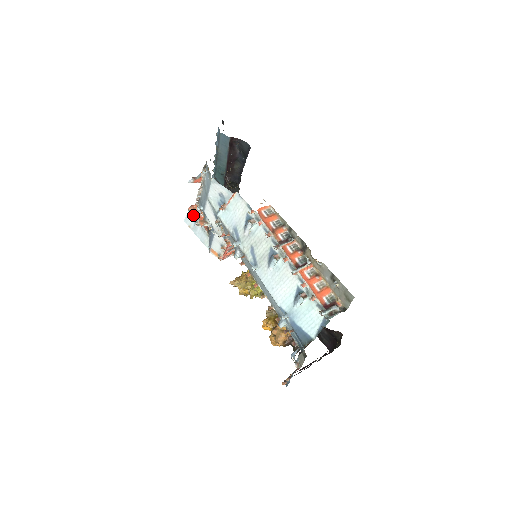
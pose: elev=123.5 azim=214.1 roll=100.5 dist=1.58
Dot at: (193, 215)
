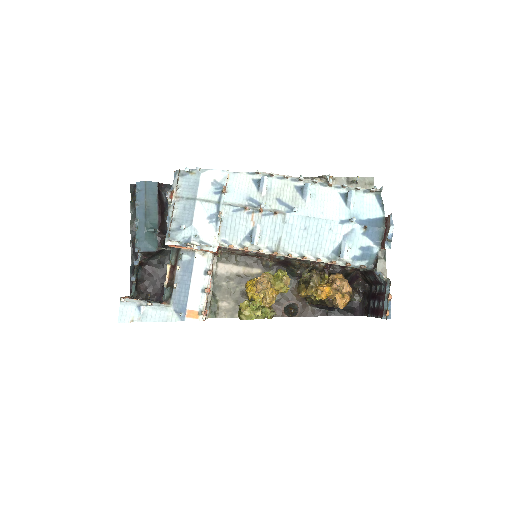
Dot at: (131, 303)
